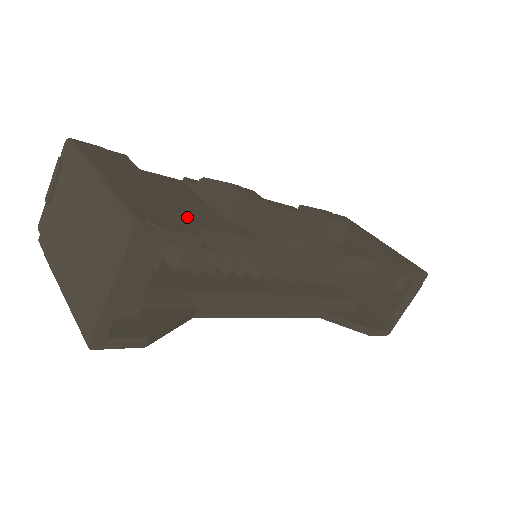
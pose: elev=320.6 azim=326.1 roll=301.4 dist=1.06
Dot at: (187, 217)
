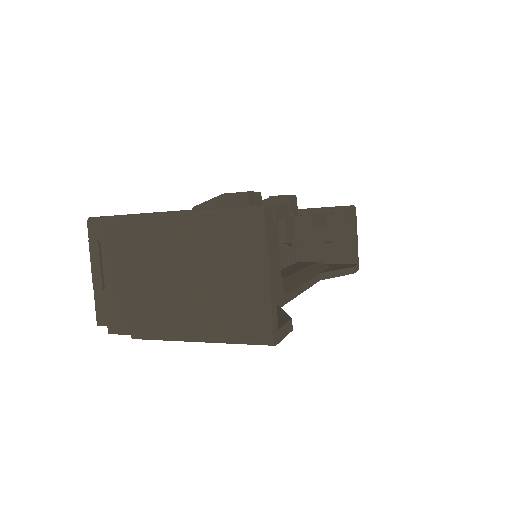
Dot at: occluded
